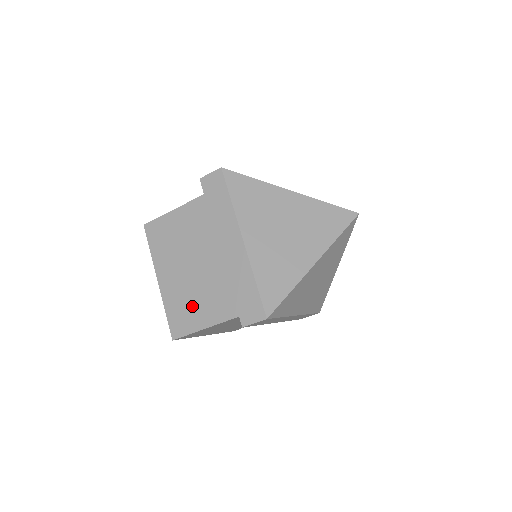
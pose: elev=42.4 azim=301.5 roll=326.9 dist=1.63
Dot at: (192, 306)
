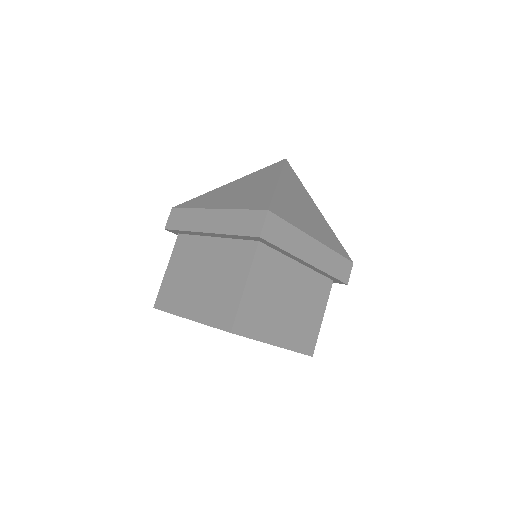
Dot at: (223, 293)
